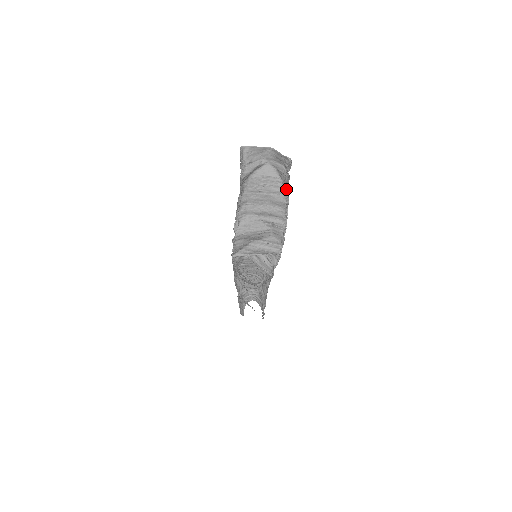
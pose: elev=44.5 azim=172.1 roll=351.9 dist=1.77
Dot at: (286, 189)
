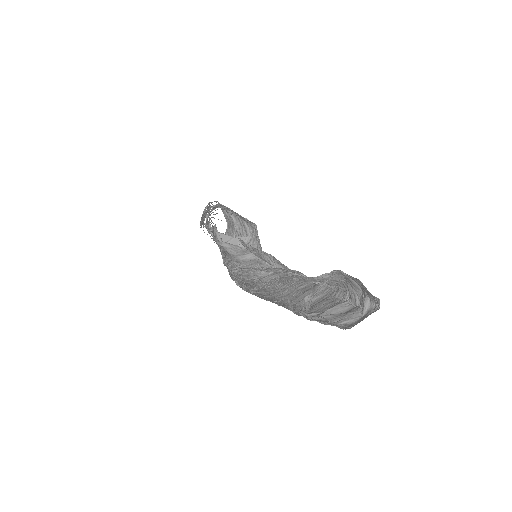
Dot at: (346, 290)
